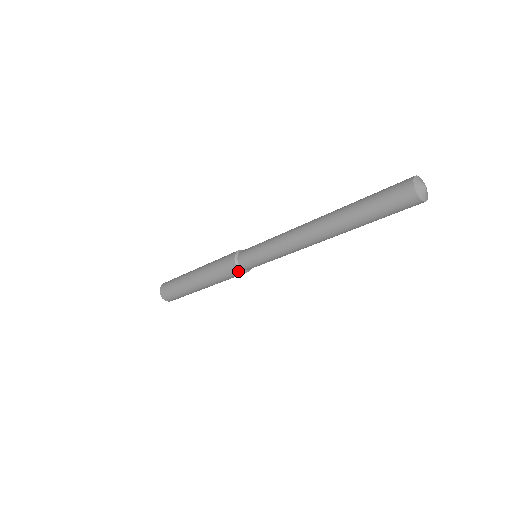
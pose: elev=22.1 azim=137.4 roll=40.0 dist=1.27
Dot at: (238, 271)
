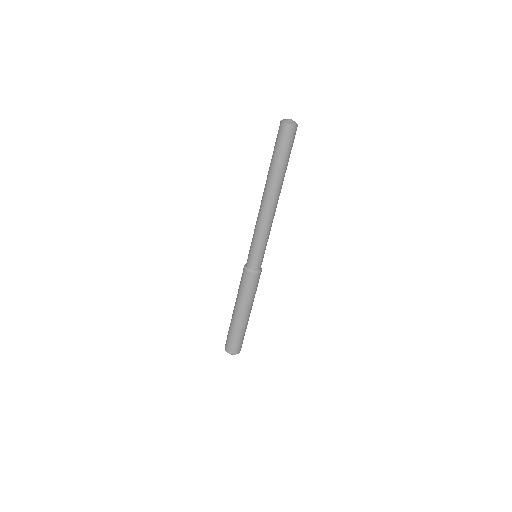
Dot at: (255, 275)
